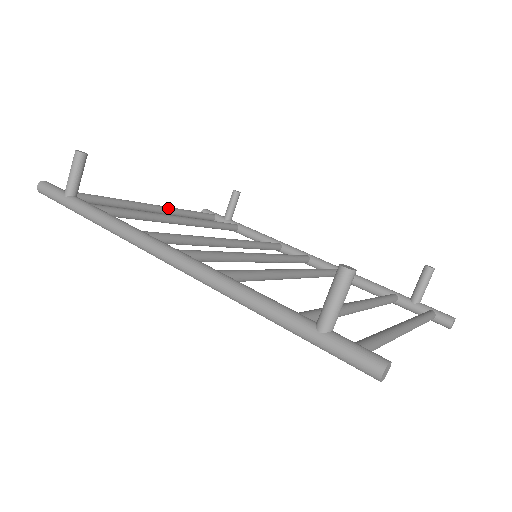
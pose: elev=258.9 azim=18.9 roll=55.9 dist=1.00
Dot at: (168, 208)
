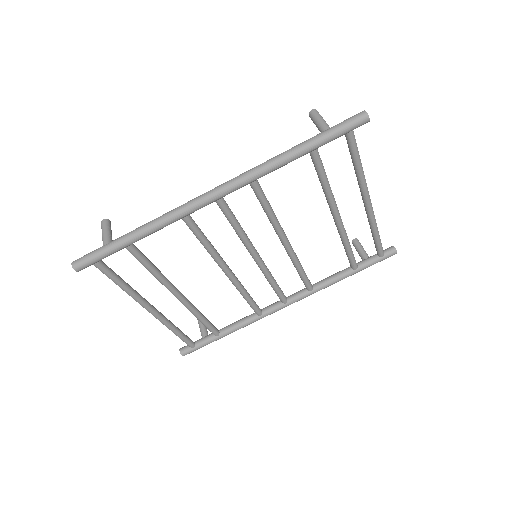
Dot at: (162, 314)
